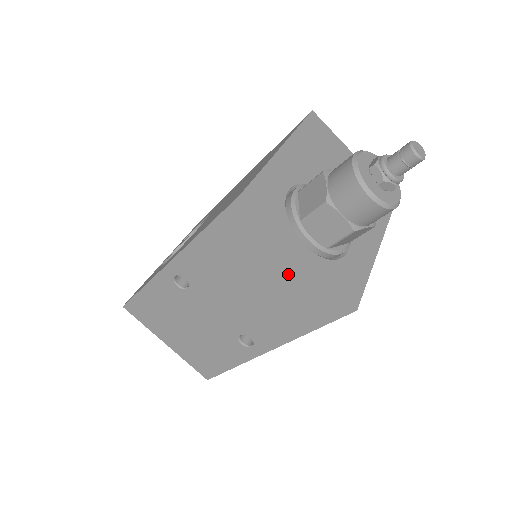
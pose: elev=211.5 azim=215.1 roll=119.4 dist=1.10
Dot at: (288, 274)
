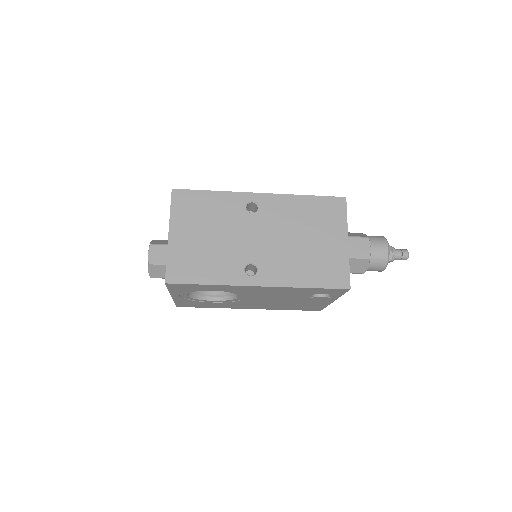
Dot at: (331, 247)
